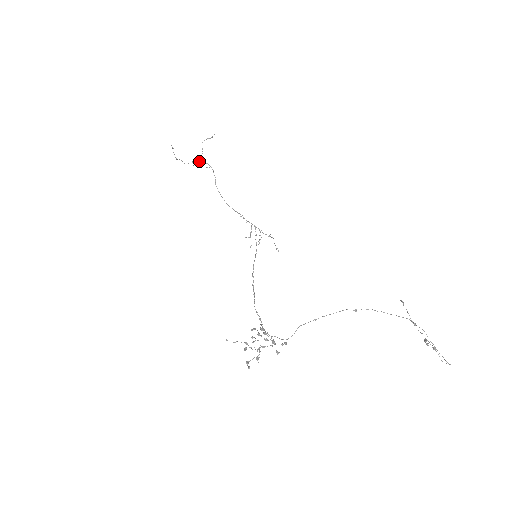
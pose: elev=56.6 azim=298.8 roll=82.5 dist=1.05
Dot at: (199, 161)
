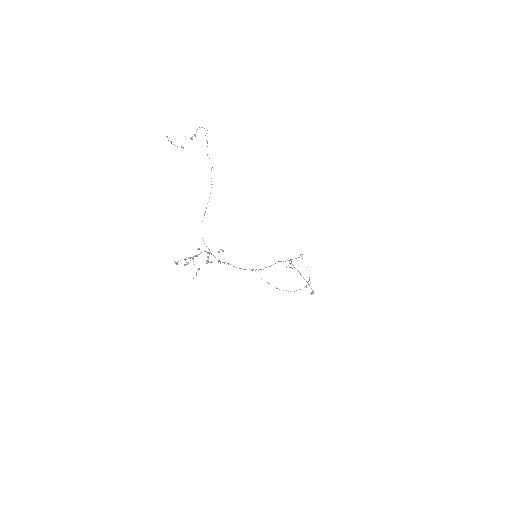
Dot at: occluded
